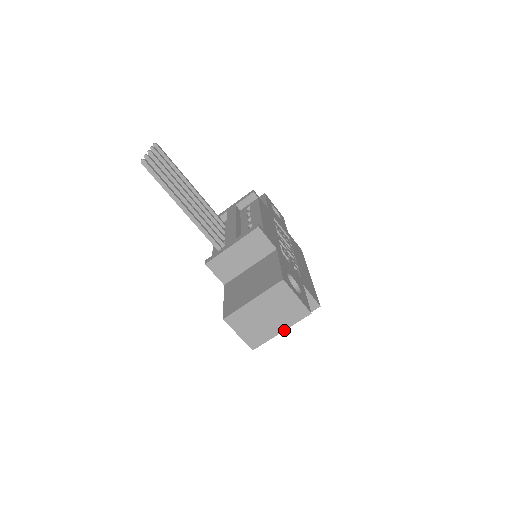
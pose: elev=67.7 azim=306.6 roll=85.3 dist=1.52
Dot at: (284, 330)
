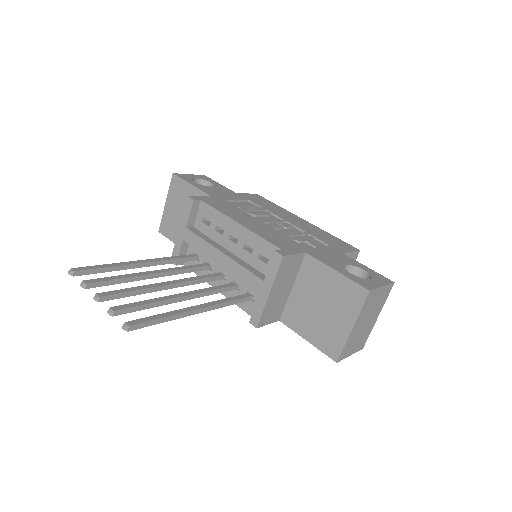
Dot at: (379, 313)
